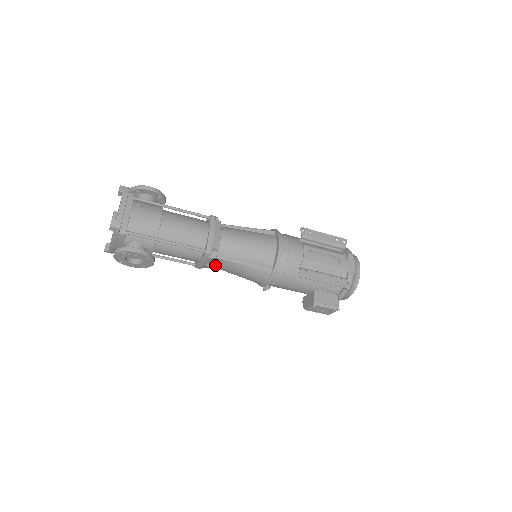
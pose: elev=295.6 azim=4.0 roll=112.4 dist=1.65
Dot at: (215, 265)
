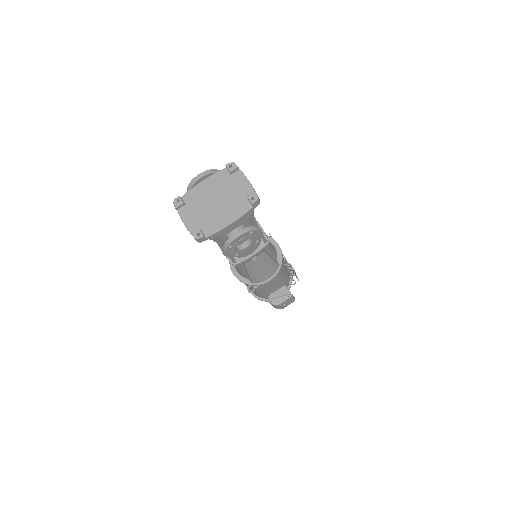
Dot at: (251, 261)
